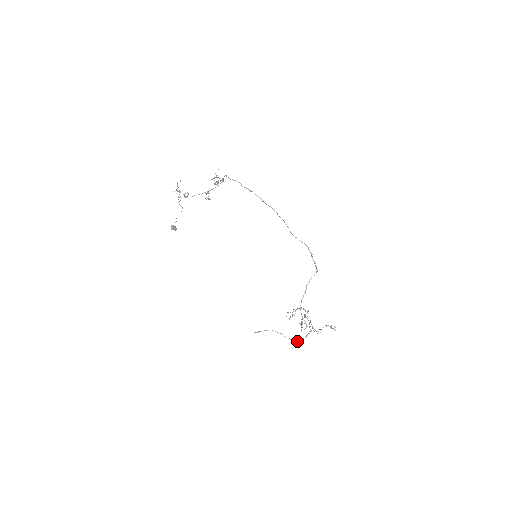
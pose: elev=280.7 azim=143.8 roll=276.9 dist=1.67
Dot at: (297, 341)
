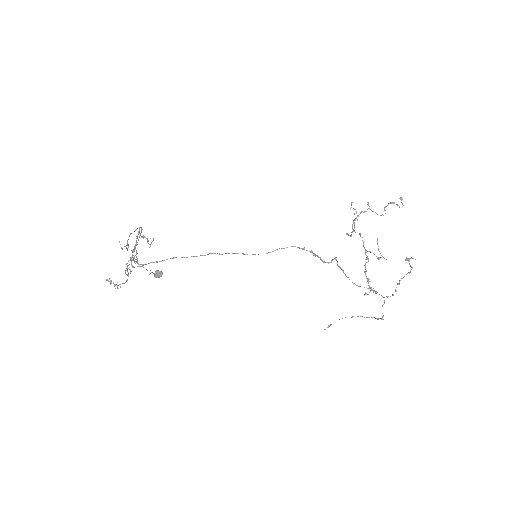
Dot at: occluded
